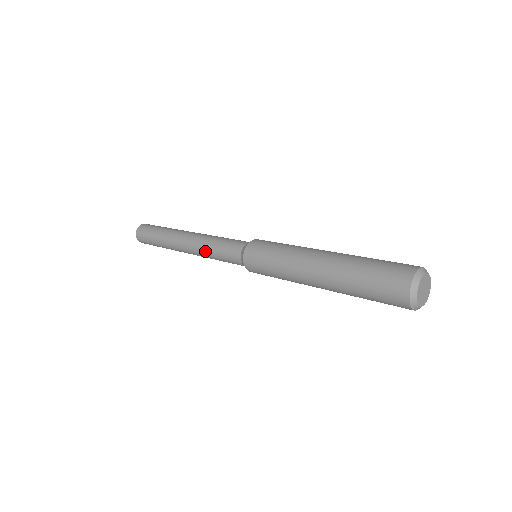
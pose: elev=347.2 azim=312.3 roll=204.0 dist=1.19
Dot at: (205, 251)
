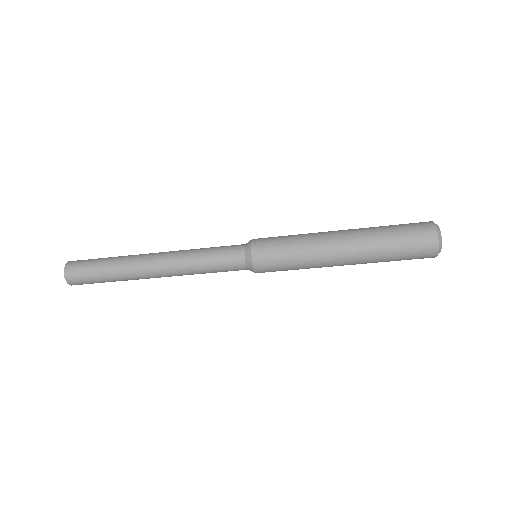
Dot at: (190, 263)
